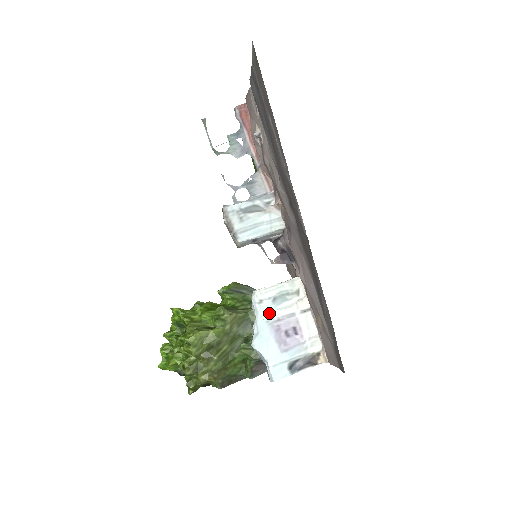
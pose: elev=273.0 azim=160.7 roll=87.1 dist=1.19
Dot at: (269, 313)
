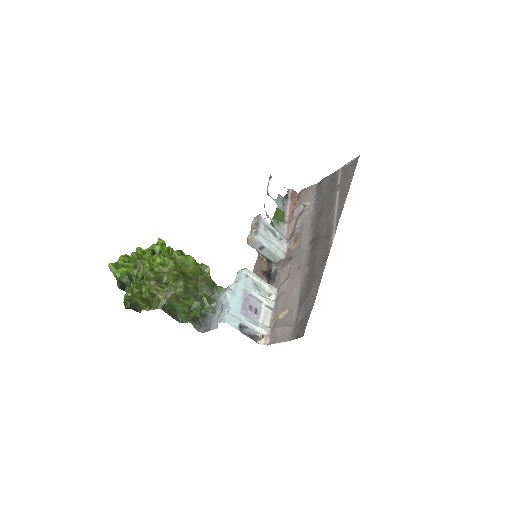
Dot at: (248, 286)
